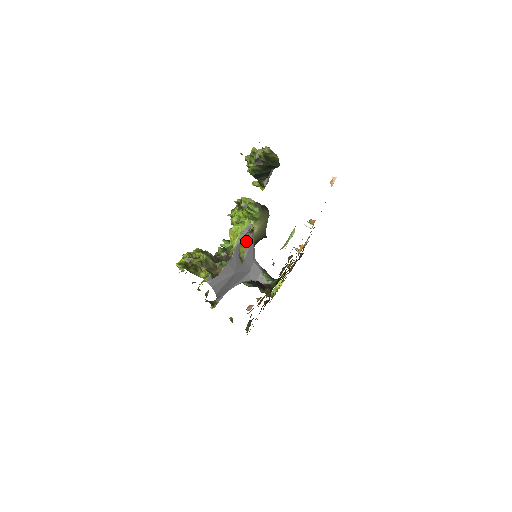
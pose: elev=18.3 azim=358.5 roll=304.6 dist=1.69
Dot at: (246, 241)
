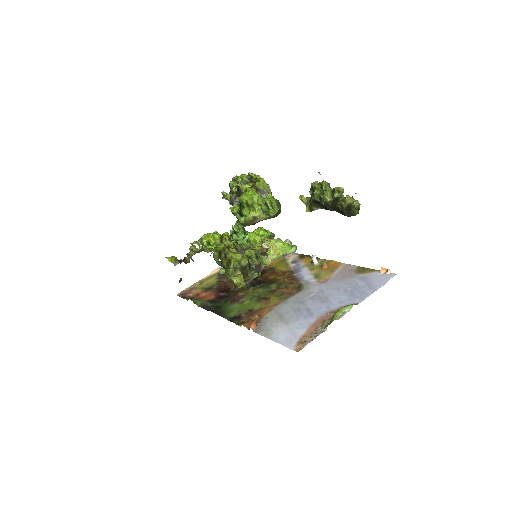
Dot at: occluded
